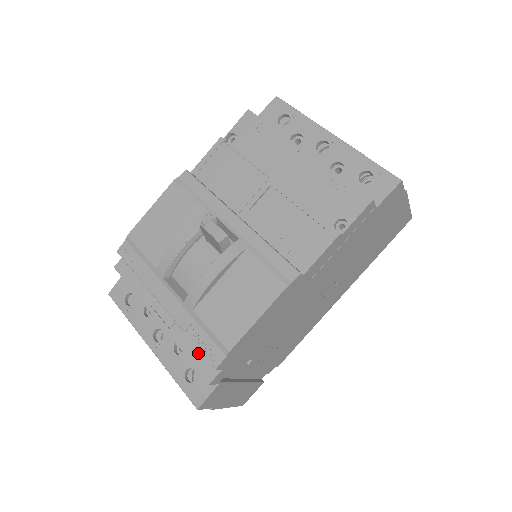
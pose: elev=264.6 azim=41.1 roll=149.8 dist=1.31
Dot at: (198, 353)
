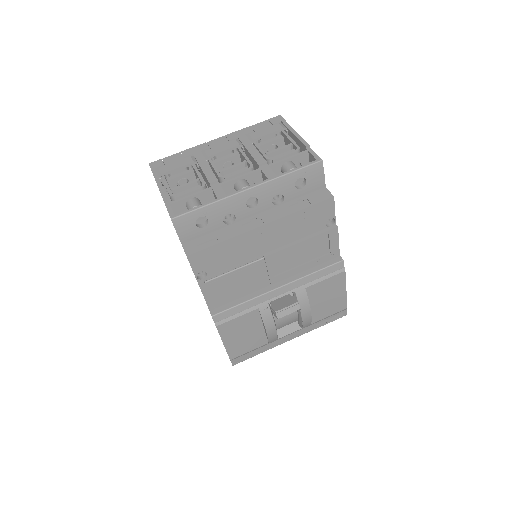
Dot at: occluded
